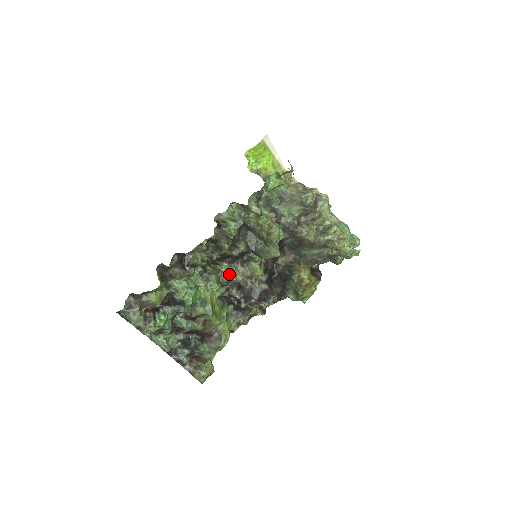
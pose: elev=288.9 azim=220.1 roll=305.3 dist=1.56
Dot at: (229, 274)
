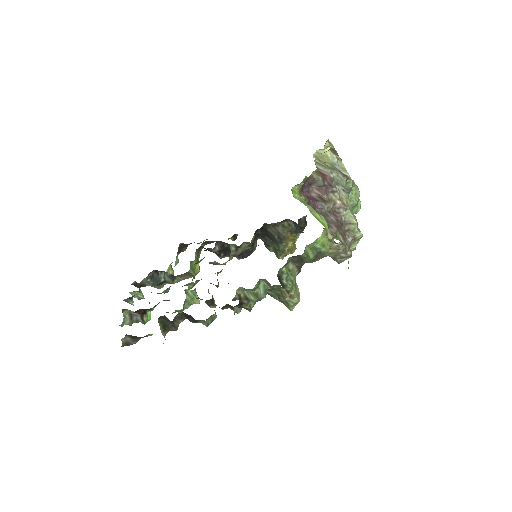
Dot at: (221, 264)
